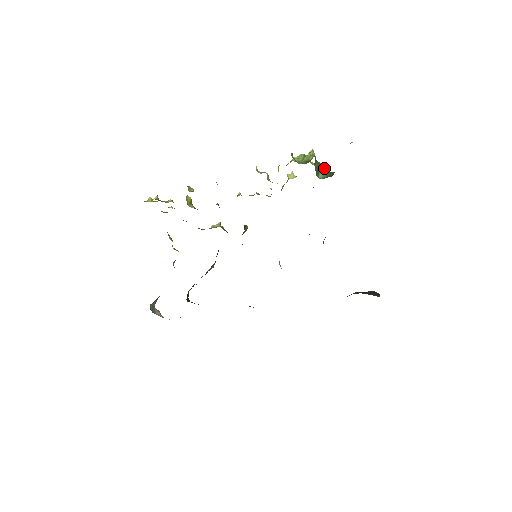
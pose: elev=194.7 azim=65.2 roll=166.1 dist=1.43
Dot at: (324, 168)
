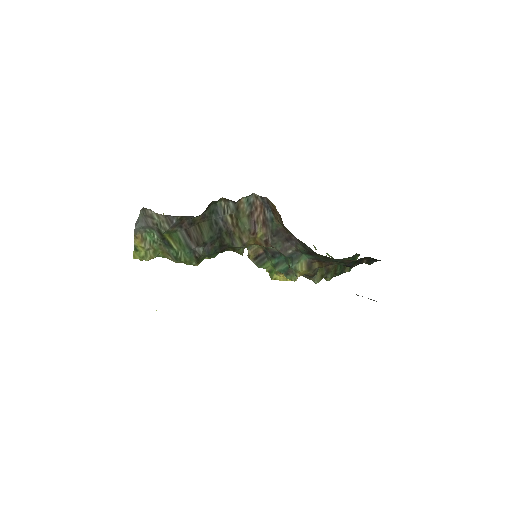
Dot at: occluded
